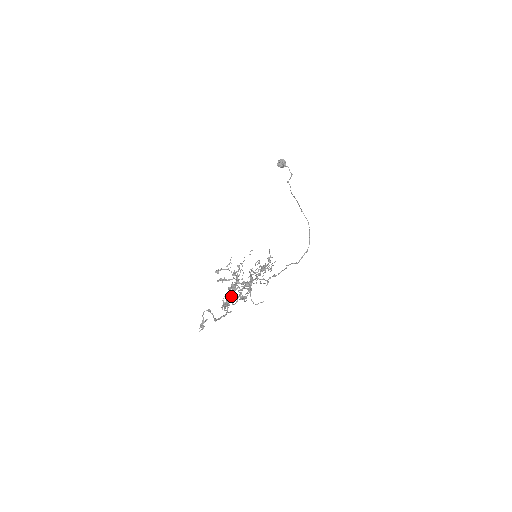
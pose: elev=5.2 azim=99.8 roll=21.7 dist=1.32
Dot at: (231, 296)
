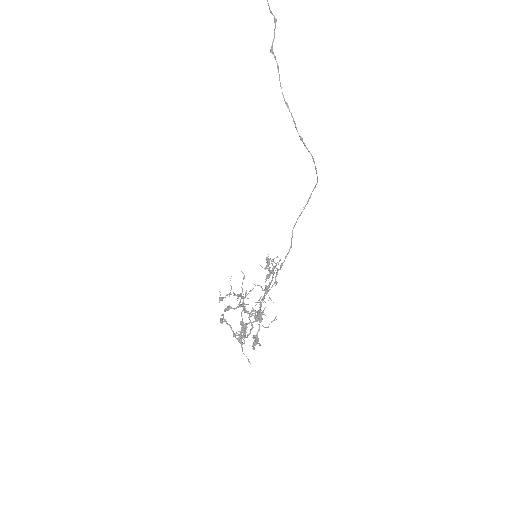
Dot at: (244, 336)
